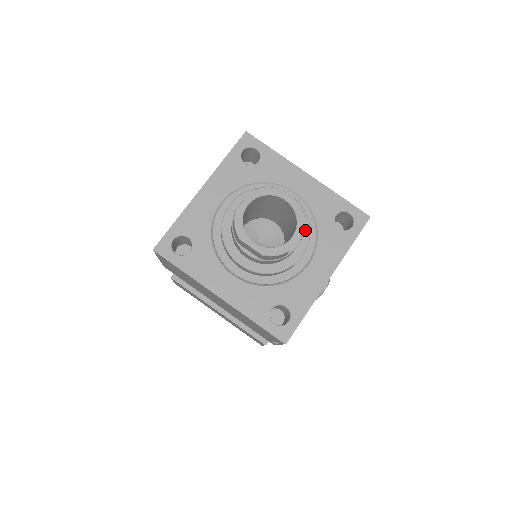
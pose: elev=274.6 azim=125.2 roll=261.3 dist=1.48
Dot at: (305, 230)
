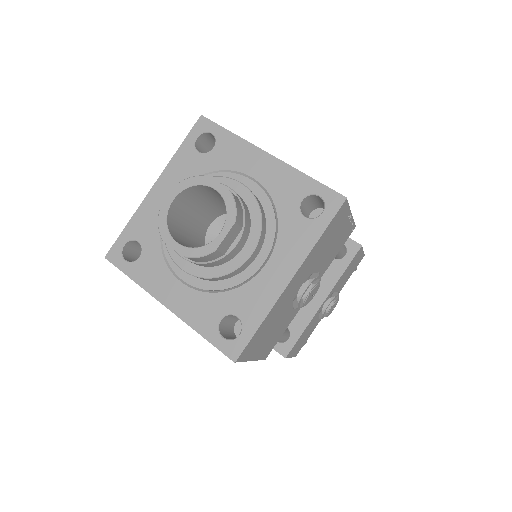
Dot at: (256, 223)
